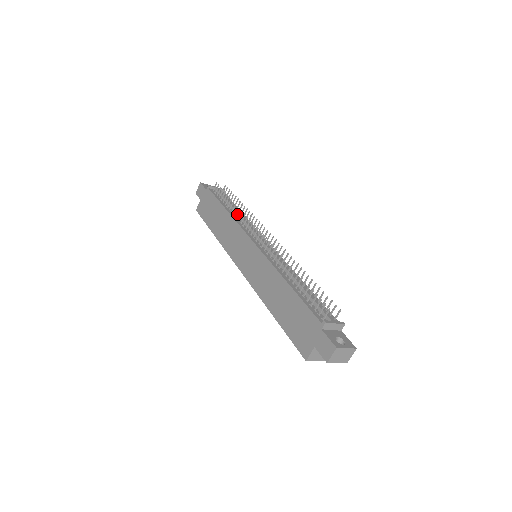
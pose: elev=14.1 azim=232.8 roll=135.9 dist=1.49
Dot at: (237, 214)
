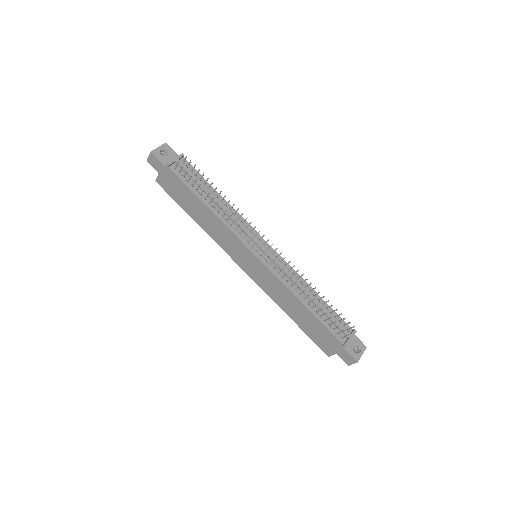
Dot at: (223, 215)
